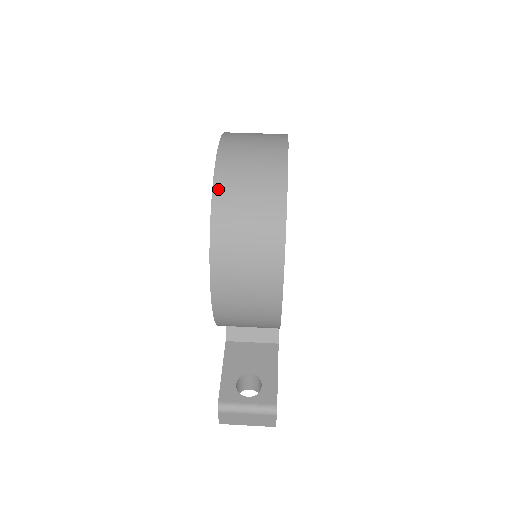
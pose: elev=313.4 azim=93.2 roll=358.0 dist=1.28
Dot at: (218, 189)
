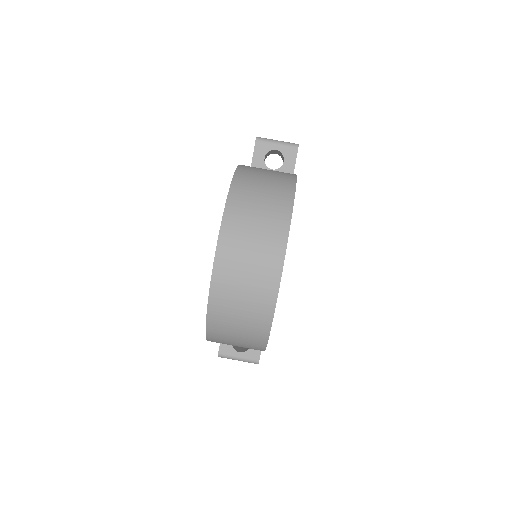
Dot at: (212, 309)
